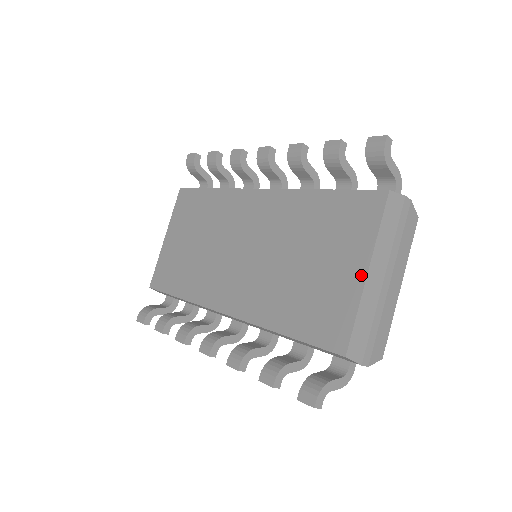
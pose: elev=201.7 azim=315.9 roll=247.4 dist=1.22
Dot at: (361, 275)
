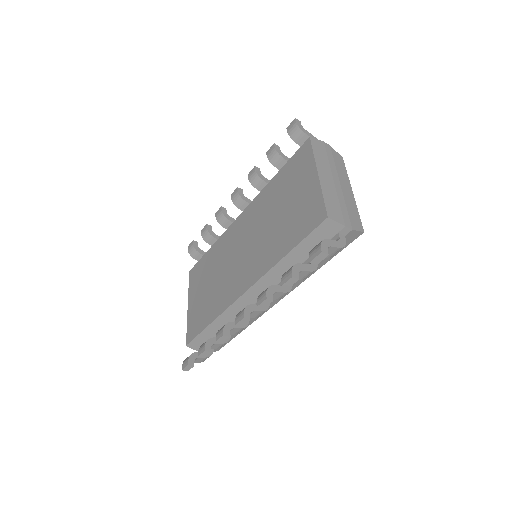
Dot at: (315, 178)
